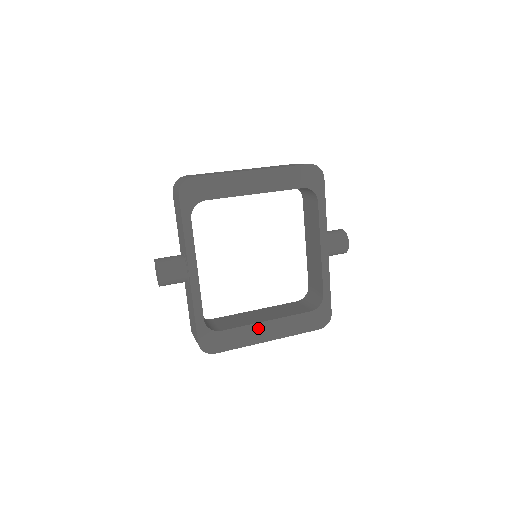
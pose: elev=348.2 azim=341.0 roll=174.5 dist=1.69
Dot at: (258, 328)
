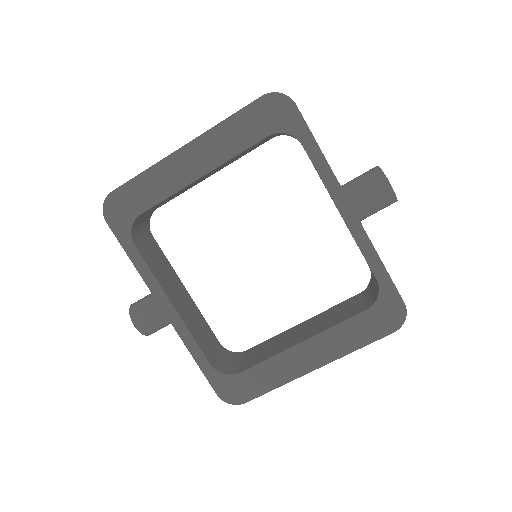
Dot at: (291, 356)
